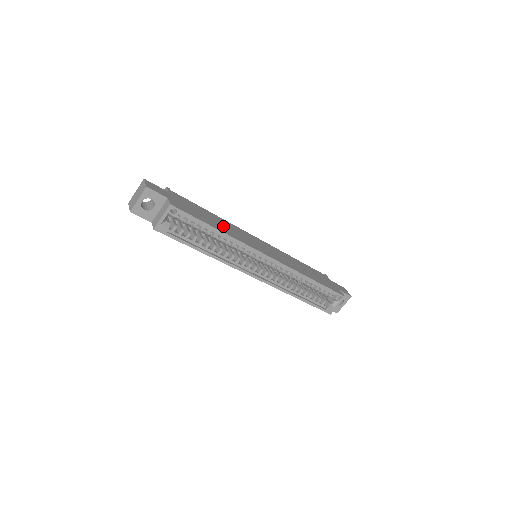
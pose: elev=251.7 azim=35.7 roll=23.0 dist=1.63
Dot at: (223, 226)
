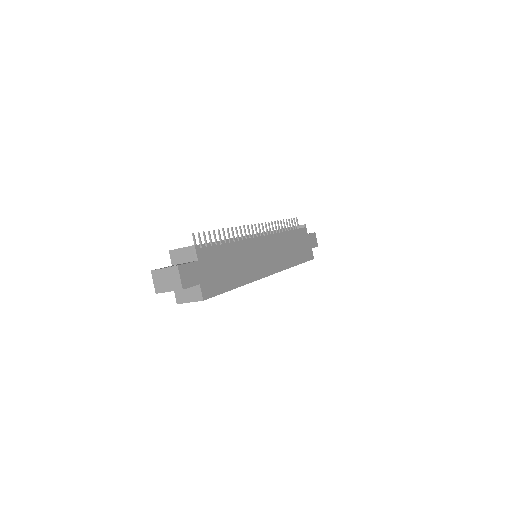
Dot at: (240, 266)
